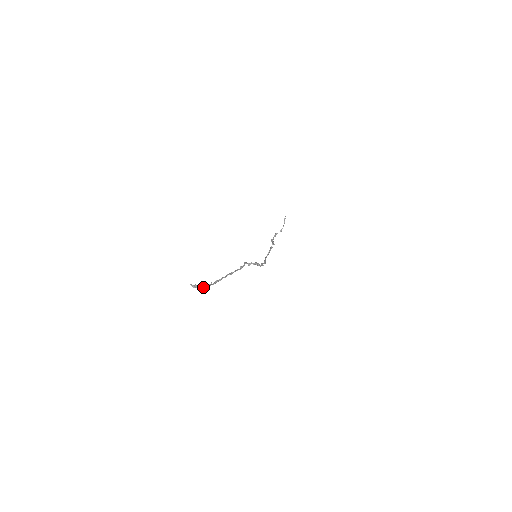
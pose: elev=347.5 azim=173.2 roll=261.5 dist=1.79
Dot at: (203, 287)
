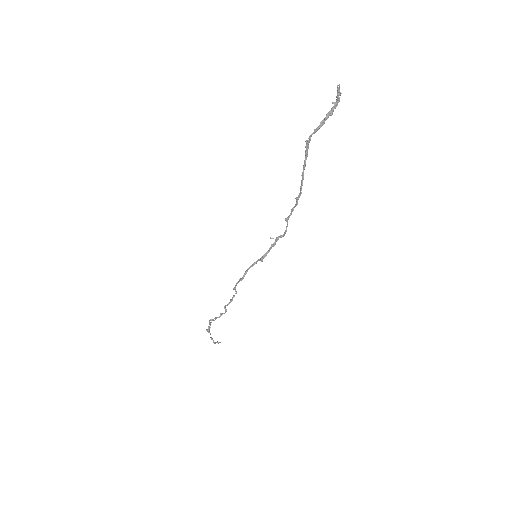
Dot at: (336, 104)
